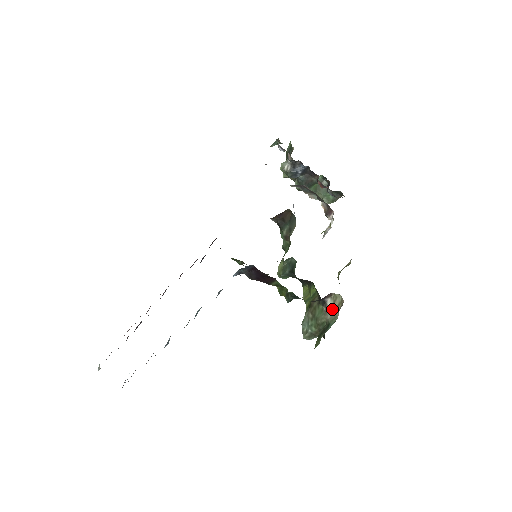
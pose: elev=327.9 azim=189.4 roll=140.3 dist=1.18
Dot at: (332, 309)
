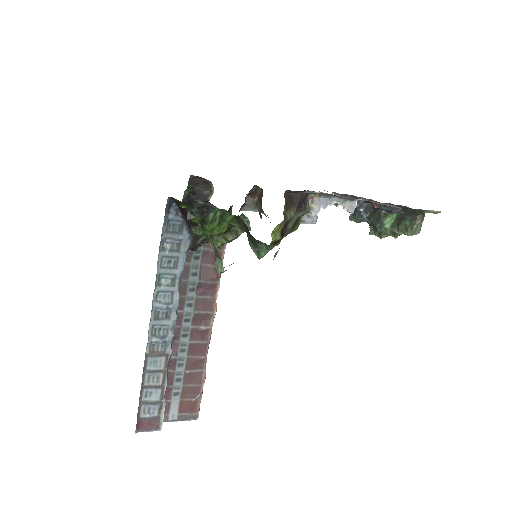
Dot at: occluded
